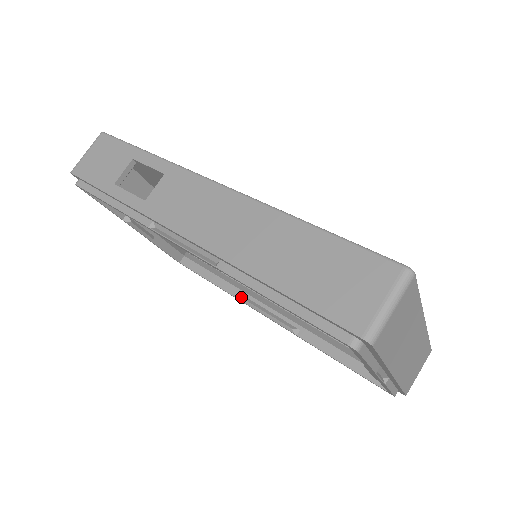
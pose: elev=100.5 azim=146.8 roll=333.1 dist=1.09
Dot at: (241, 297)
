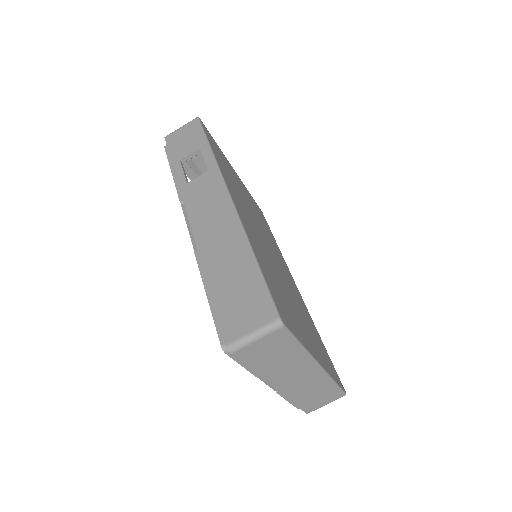
Dot at: occluded
